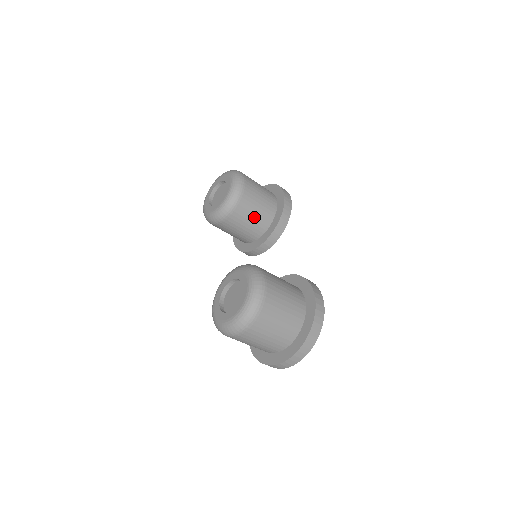
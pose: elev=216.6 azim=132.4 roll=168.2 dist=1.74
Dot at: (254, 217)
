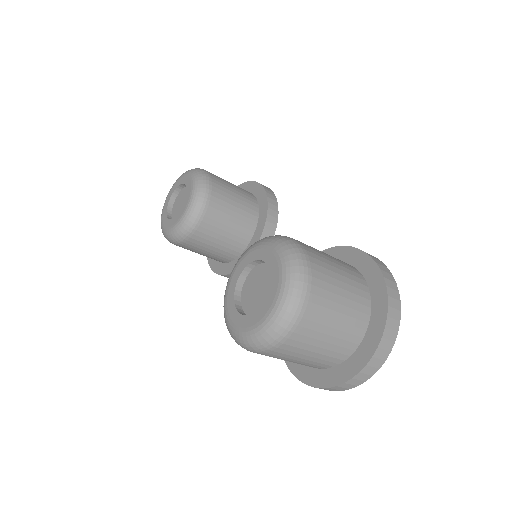
Dot at: (234, 215)
